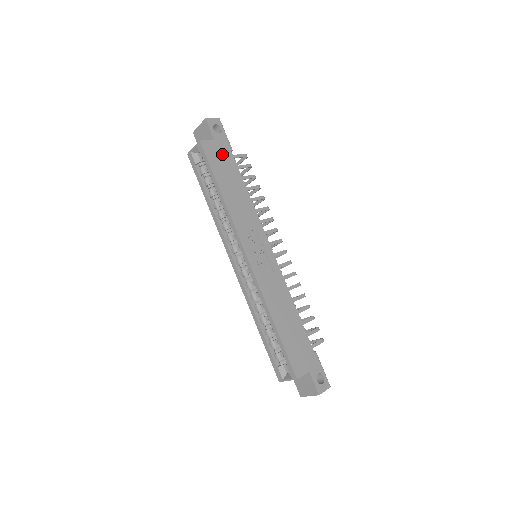
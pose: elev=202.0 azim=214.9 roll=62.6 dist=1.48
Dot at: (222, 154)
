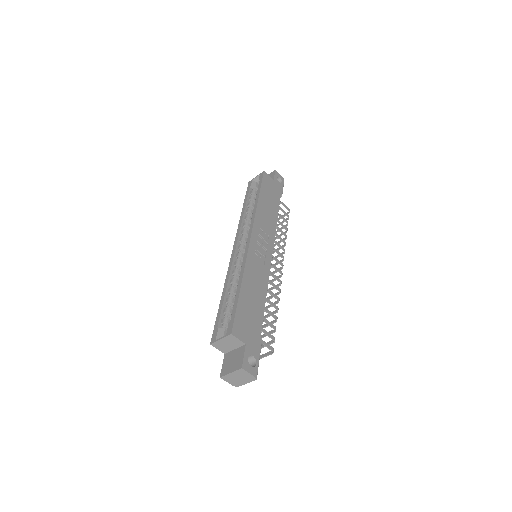
Dot at: (274, 189)
